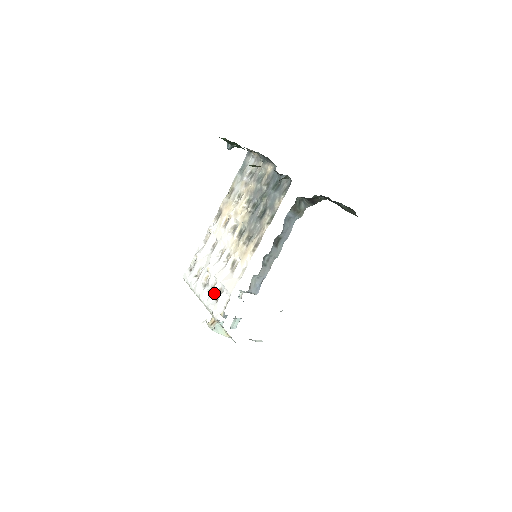
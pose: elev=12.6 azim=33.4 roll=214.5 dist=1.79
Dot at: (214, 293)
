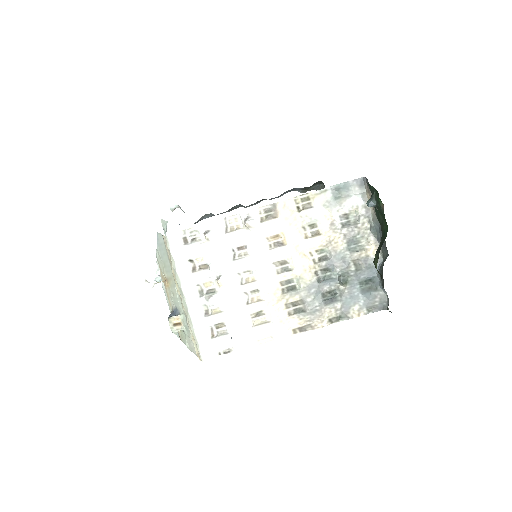
Dot at: (213, 322)
